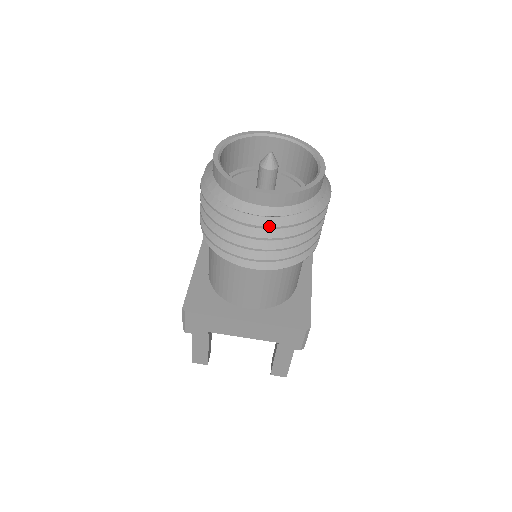
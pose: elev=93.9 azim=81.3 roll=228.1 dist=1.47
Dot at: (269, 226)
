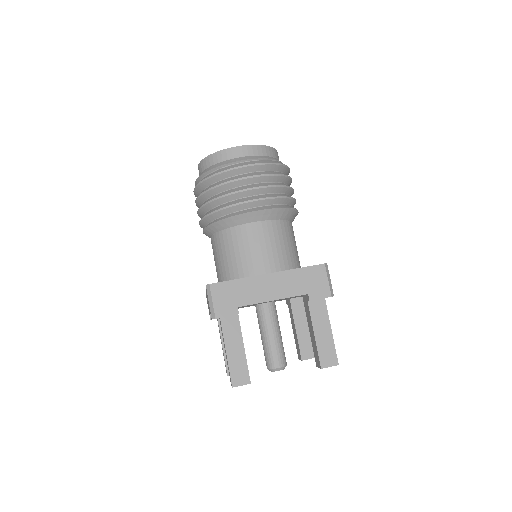
Dot at: (253, 163)
